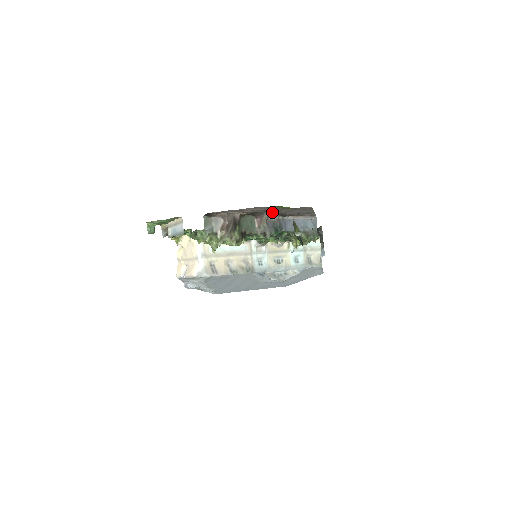
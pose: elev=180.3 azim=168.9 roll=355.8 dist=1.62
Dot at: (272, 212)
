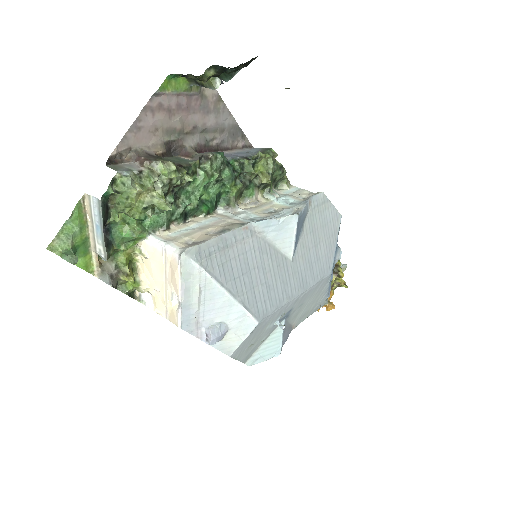
Dot at: (190, 139)
